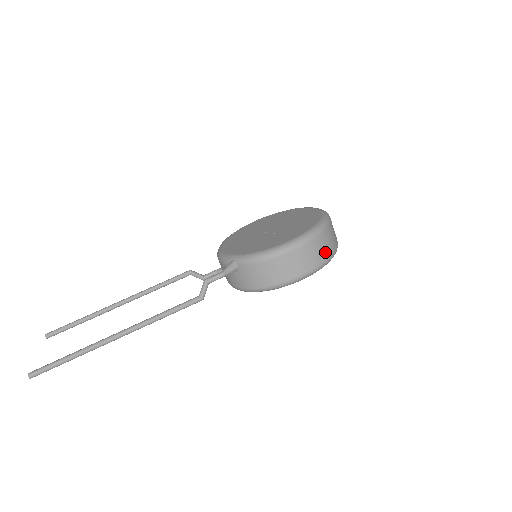
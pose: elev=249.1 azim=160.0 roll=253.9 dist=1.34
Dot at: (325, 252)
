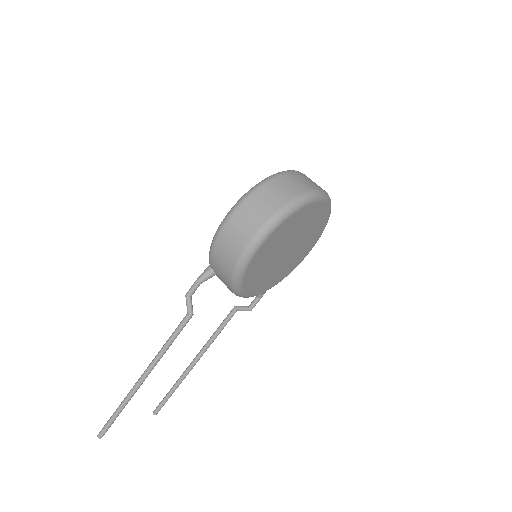
Dot at: (271, 204)
